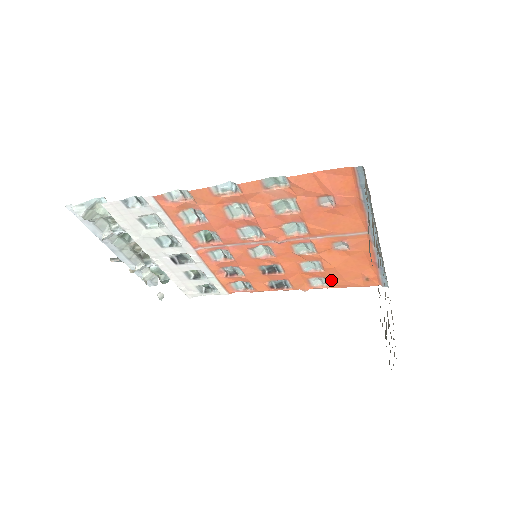
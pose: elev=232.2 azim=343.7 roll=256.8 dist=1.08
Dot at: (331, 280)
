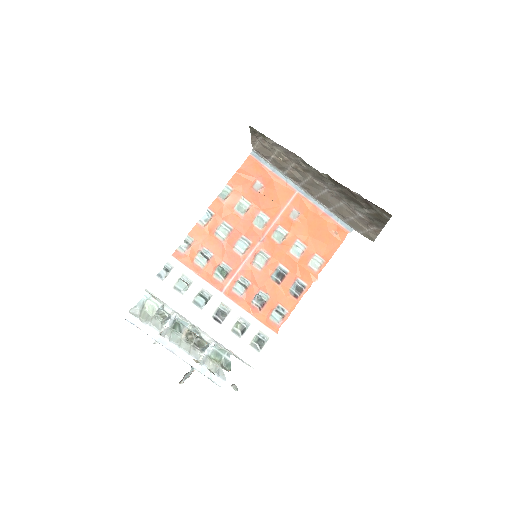
Dot at: (319, 252)
